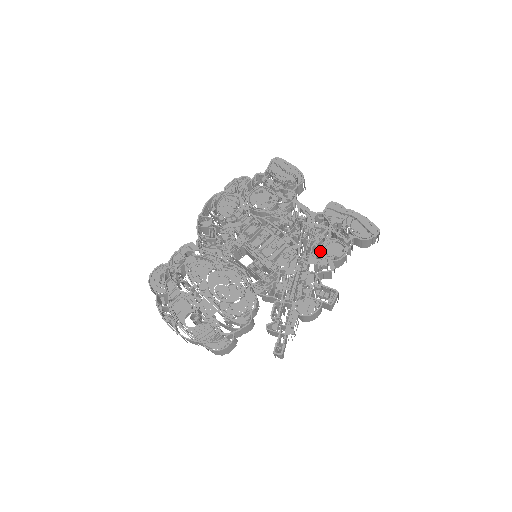
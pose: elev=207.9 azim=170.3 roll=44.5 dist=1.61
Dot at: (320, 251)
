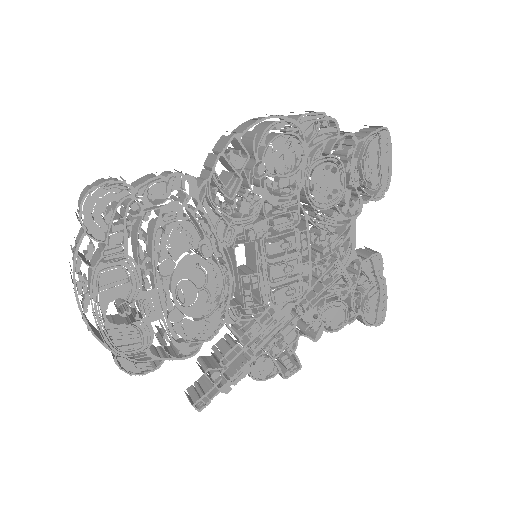
Dot at: (323, 310)
